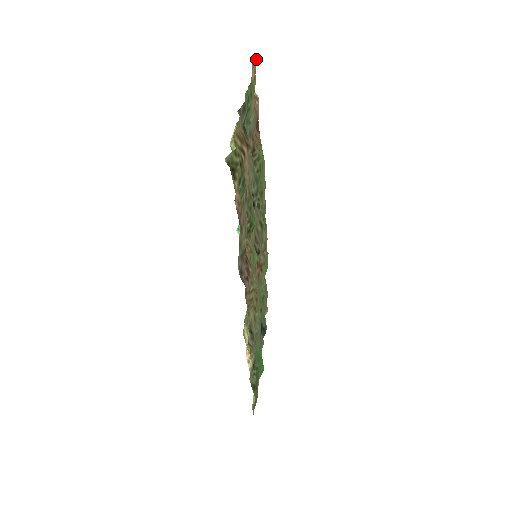
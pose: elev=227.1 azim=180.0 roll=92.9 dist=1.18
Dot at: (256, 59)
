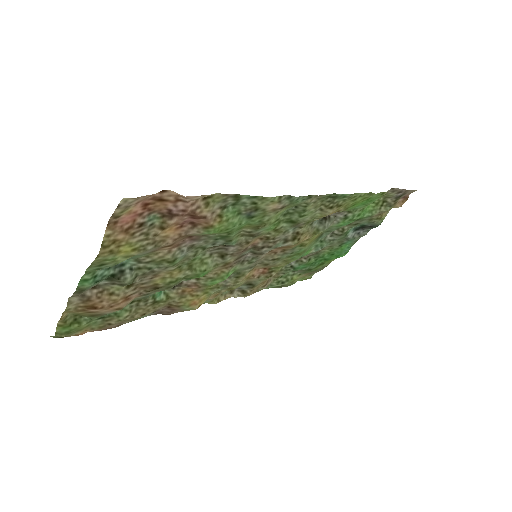
Dot at: (128, 199)
